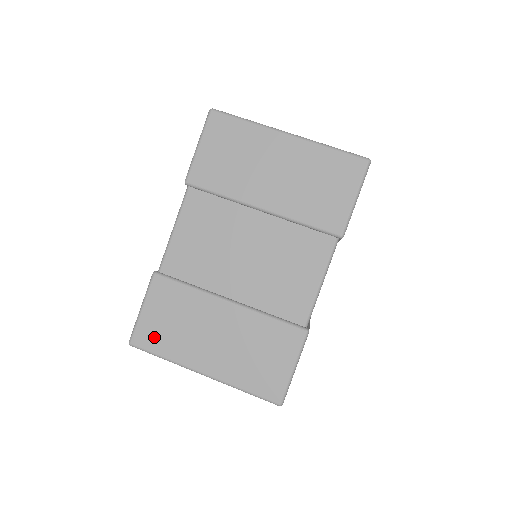
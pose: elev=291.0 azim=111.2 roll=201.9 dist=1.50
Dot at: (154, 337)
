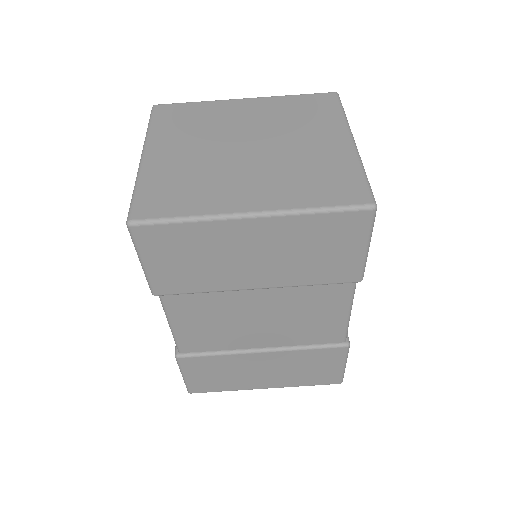
Dot at: (208, 386)
